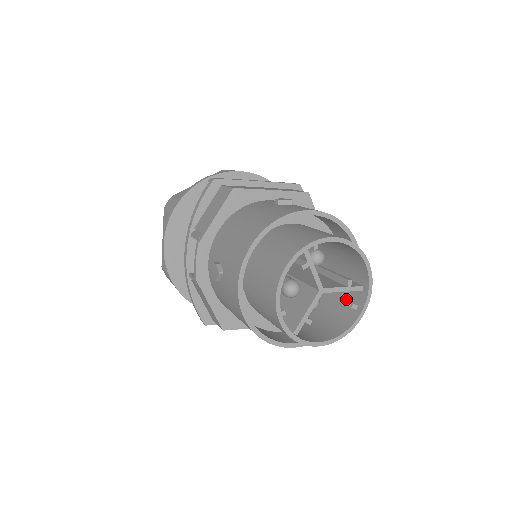
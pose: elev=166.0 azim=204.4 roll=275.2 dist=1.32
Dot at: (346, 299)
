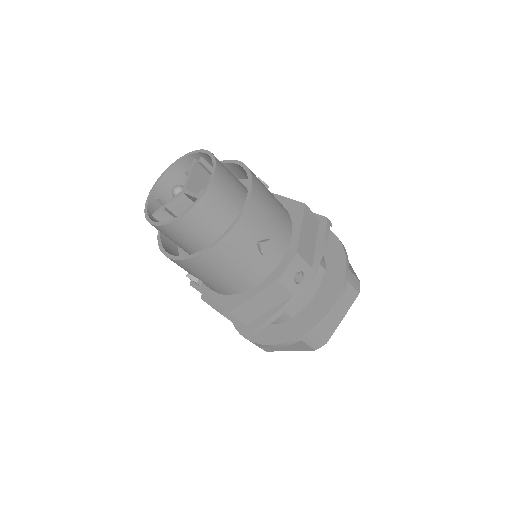
Dot at: (206, 222)
